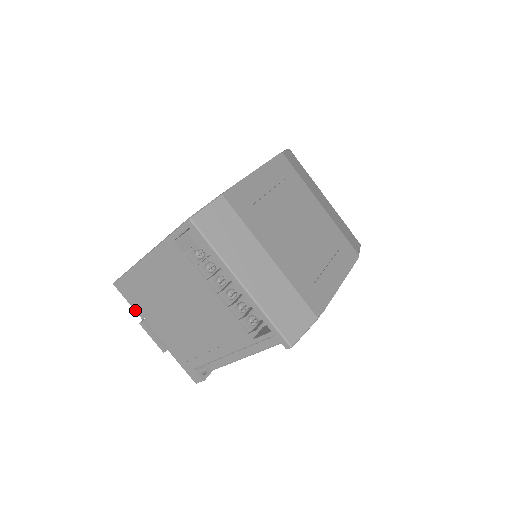
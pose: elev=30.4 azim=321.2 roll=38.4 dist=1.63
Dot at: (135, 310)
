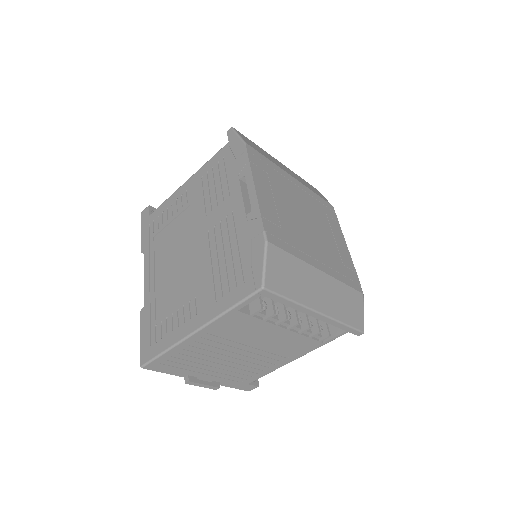
Dot at: occluded
